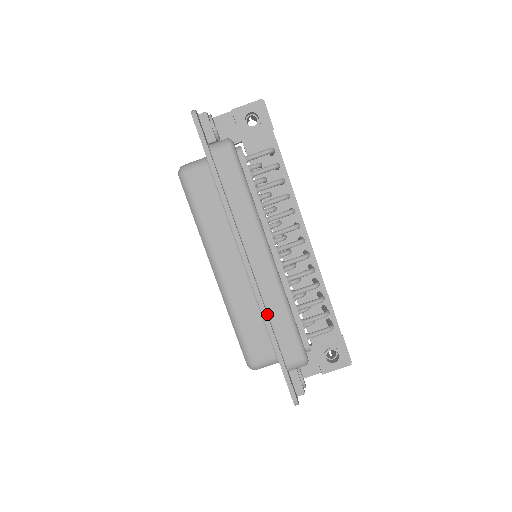
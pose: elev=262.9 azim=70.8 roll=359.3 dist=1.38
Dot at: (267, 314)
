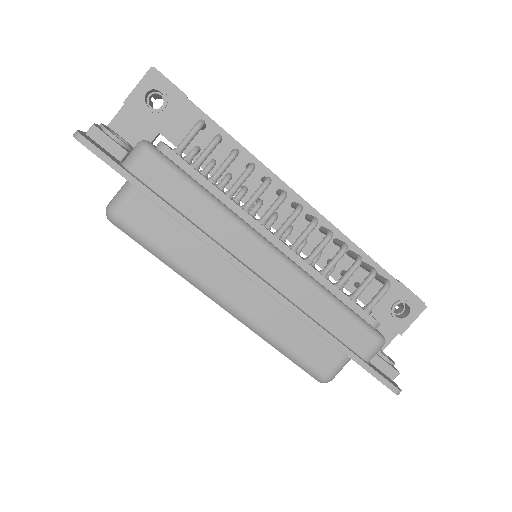
Dot at: (310, 317)
